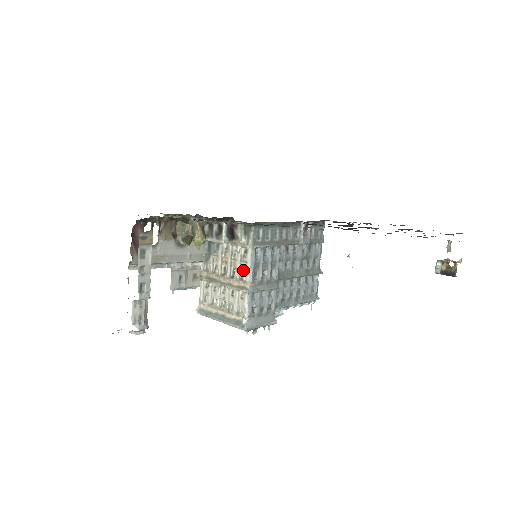
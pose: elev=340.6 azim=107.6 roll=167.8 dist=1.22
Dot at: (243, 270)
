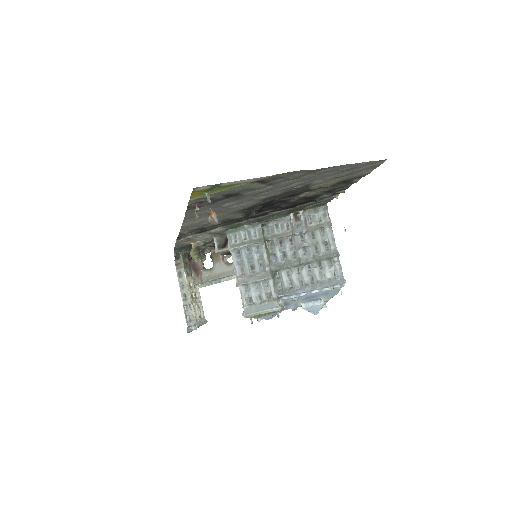
Dot at: occluded
